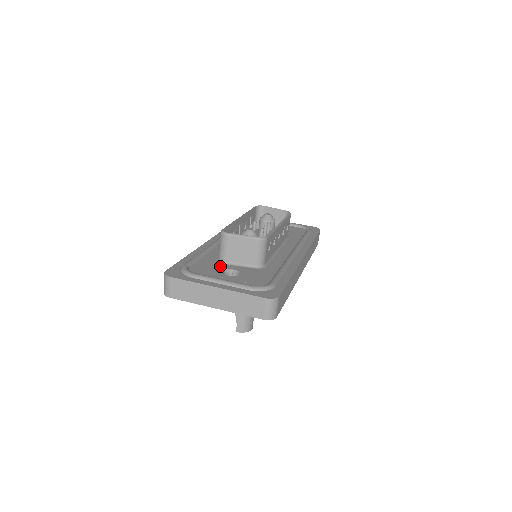
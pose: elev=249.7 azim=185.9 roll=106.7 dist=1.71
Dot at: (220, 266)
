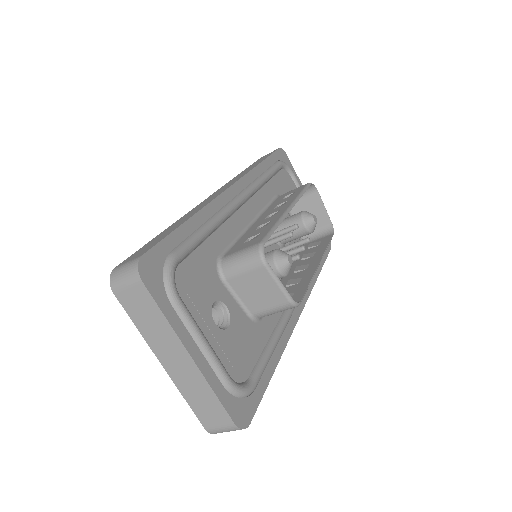
Dot at: (215, 285)
